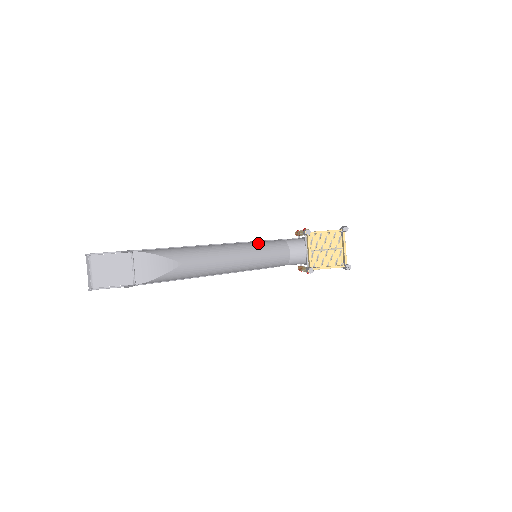
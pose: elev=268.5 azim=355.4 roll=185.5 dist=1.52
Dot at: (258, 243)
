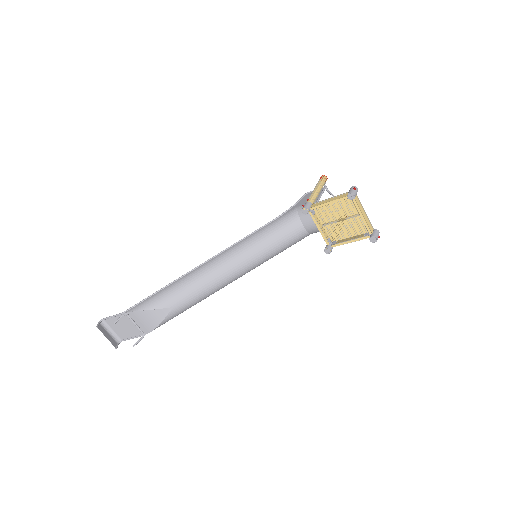
Dot at: (257, 235)
